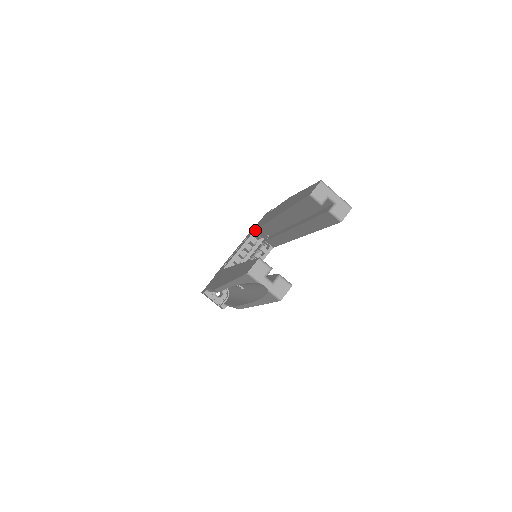
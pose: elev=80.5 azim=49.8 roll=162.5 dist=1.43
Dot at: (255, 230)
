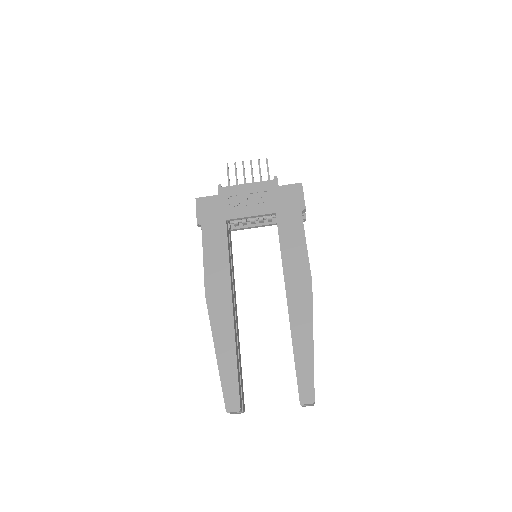
Dot at: (277, 219)
